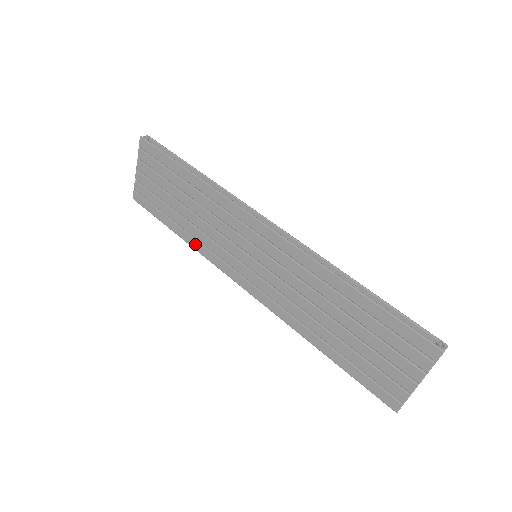
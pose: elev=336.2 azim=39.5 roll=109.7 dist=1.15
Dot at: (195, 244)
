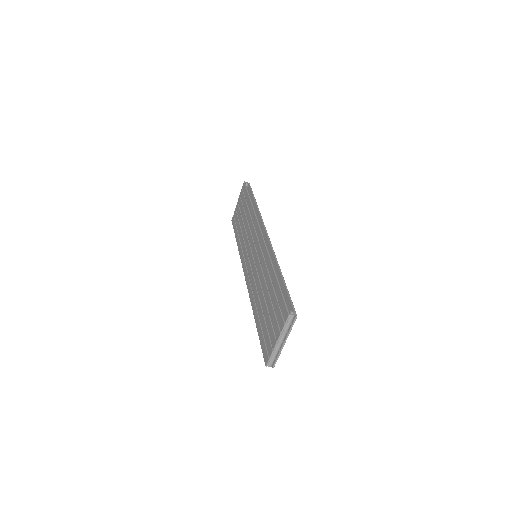
Dot at: (240, 248)
